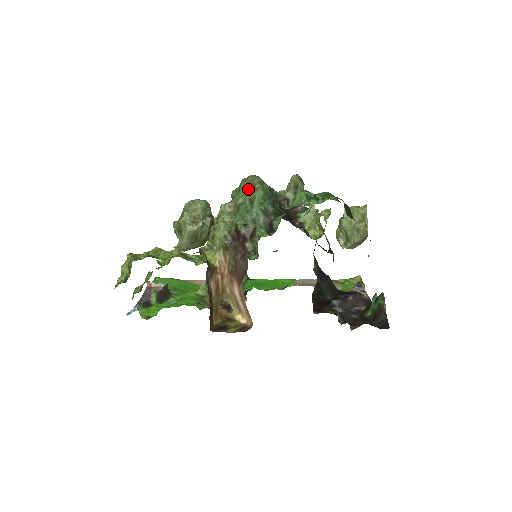
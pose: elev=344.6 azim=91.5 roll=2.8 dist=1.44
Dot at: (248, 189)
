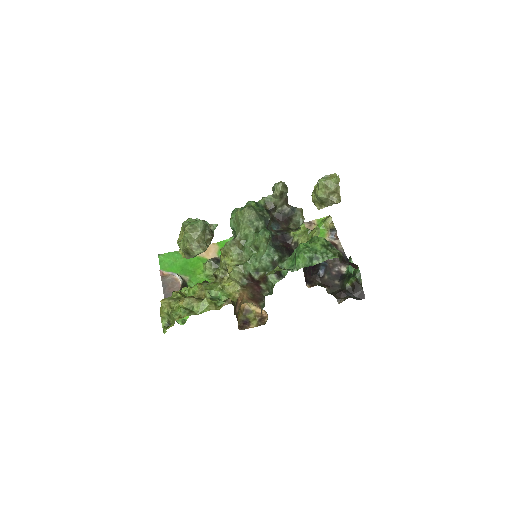
Dot at: (248, 228)
